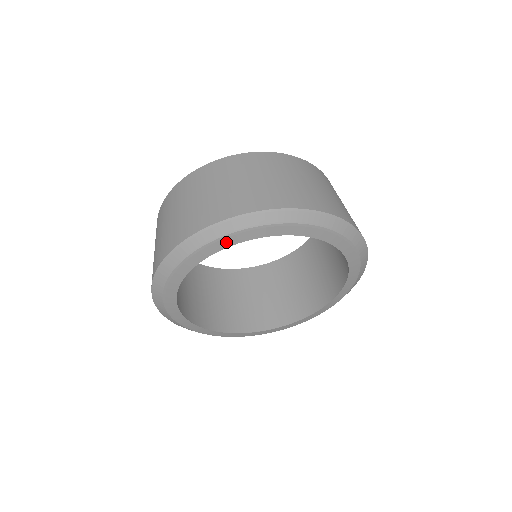
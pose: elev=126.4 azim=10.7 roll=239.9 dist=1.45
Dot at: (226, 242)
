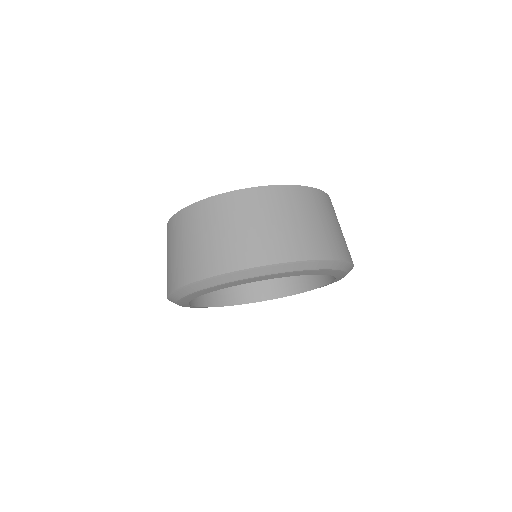
Dot at: (184, 302)
